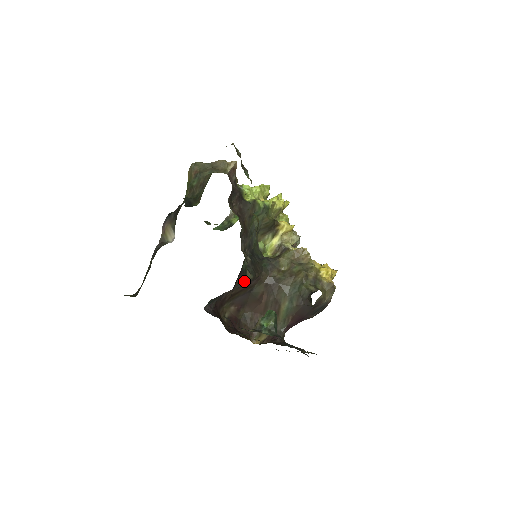
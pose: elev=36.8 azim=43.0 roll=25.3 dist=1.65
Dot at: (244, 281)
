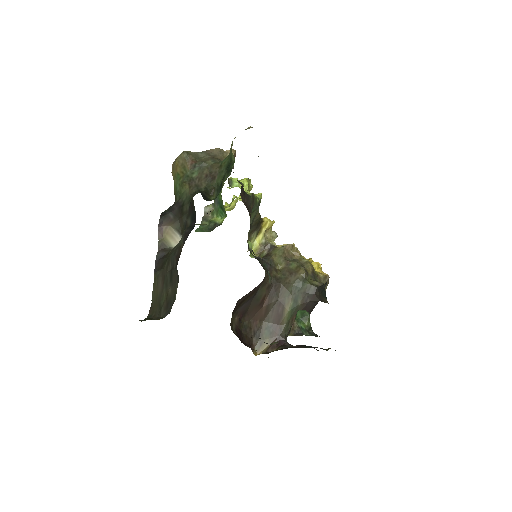
Dot at: occluded
